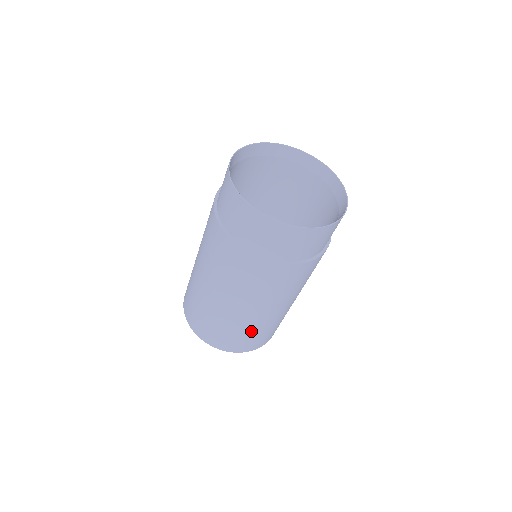
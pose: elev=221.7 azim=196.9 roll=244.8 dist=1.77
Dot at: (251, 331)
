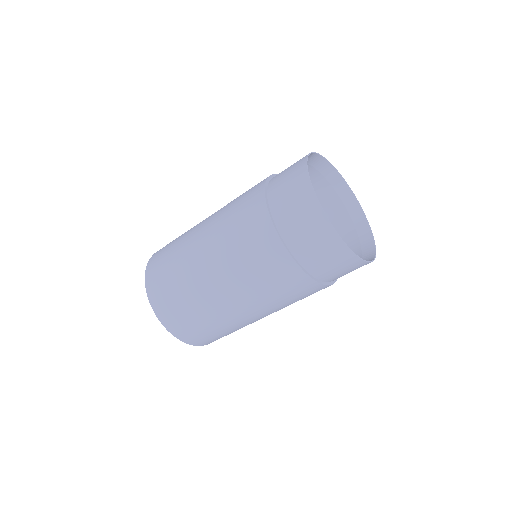
Dot at: occluded
